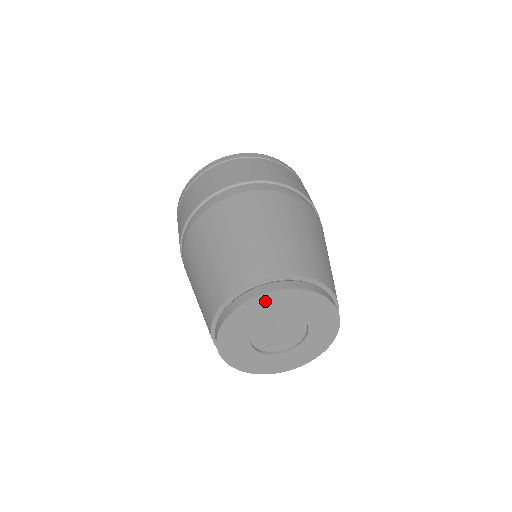
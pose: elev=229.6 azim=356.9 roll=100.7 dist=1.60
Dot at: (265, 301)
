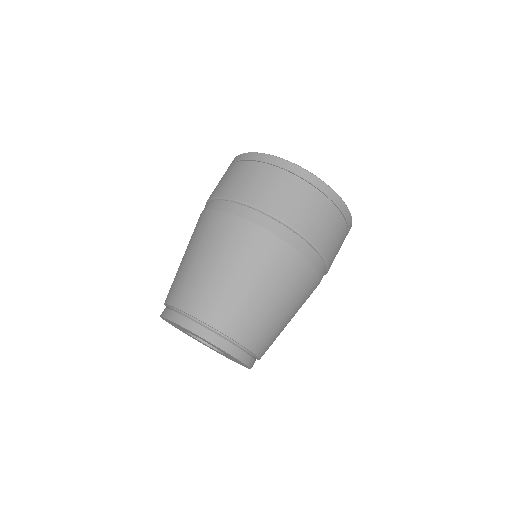
Dot at: (214, 345)
